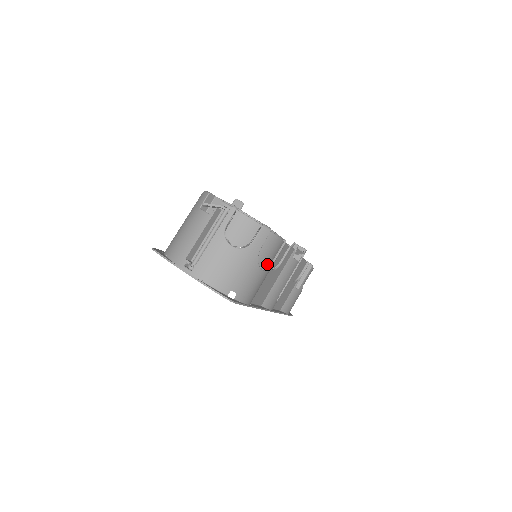
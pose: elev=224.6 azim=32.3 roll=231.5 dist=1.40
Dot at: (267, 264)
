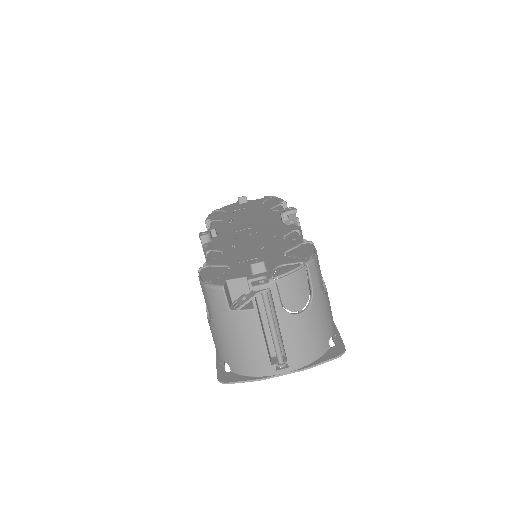
Dot at: occluded
